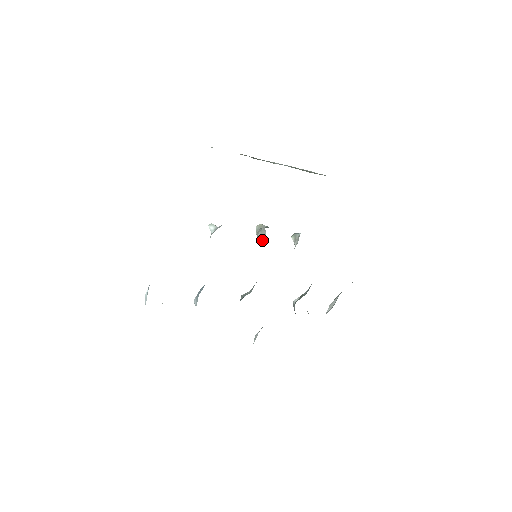
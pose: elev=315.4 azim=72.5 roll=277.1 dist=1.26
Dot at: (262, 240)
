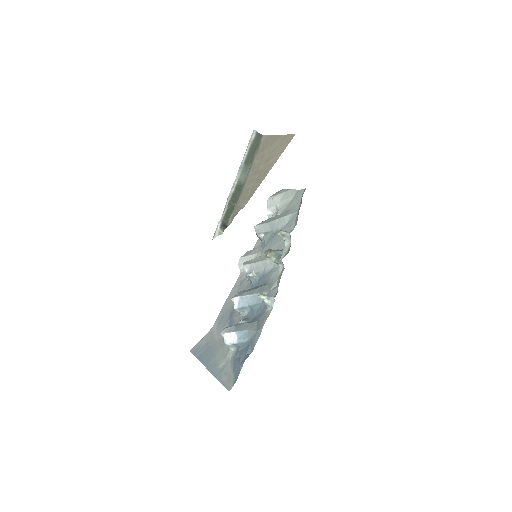
Dot at: occluded
